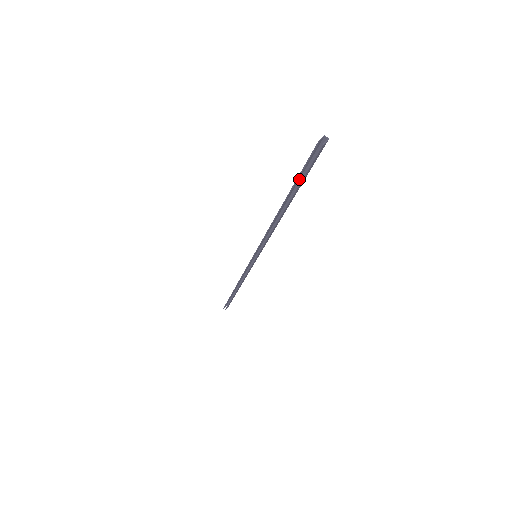
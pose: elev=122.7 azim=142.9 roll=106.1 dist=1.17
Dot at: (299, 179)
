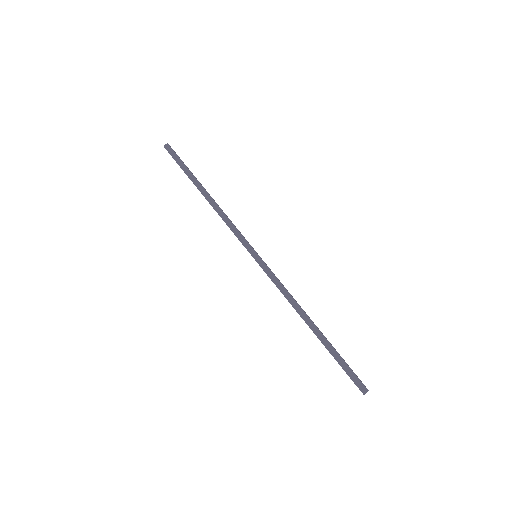
Dot at: (337, 352)
